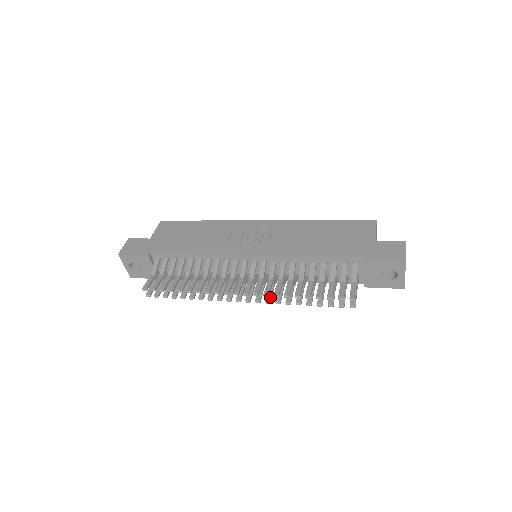
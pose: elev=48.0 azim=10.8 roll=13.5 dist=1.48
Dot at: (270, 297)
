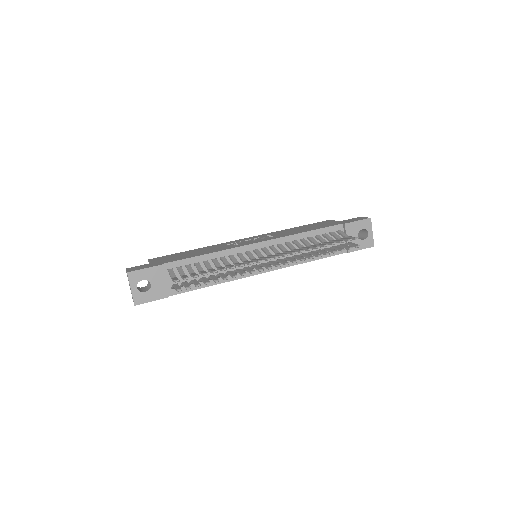
Dot at: (294, 259)
